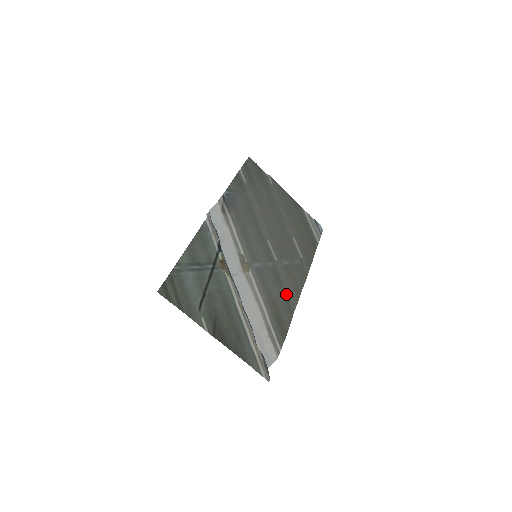
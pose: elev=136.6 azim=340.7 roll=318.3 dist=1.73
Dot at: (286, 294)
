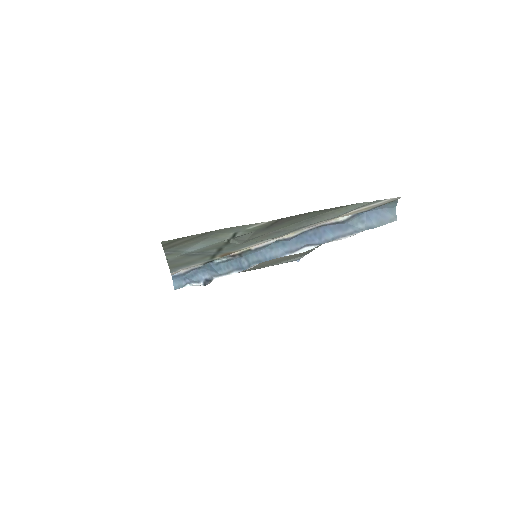
Dot at: occluded
